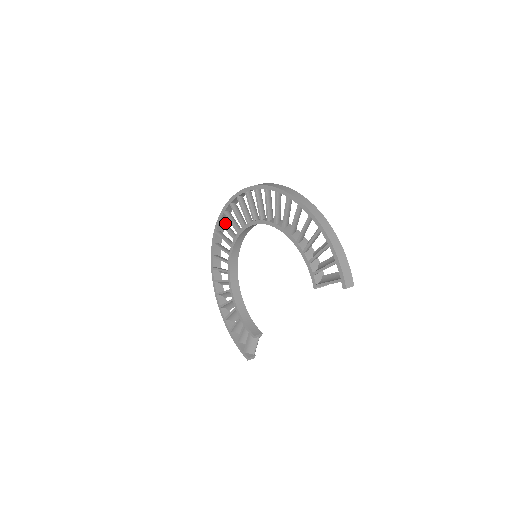
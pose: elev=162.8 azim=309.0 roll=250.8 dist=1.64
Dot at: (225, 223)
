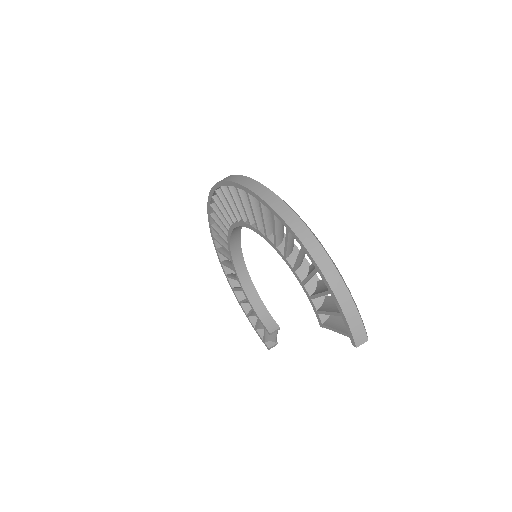
Dot at: (217, 207)
